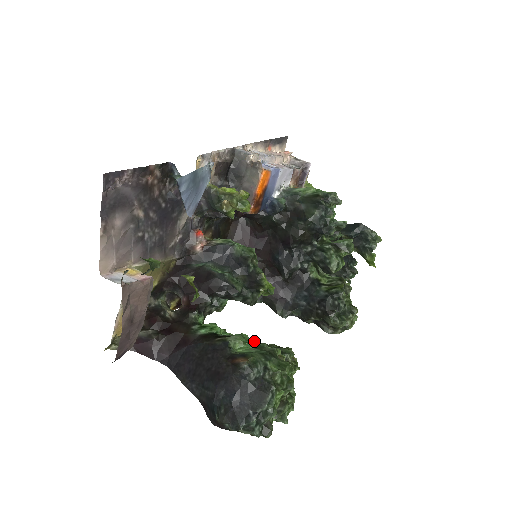
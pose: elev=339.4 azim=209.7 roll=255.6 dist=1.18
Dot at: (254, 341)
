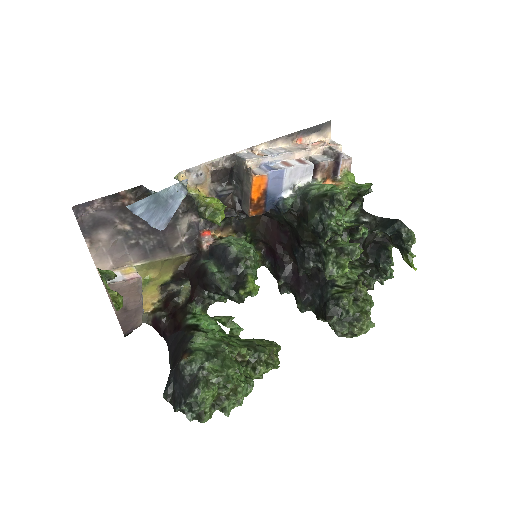
Dot at: (221, 338)
